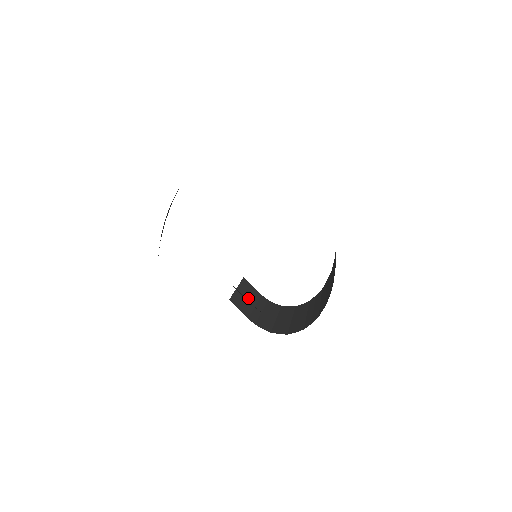
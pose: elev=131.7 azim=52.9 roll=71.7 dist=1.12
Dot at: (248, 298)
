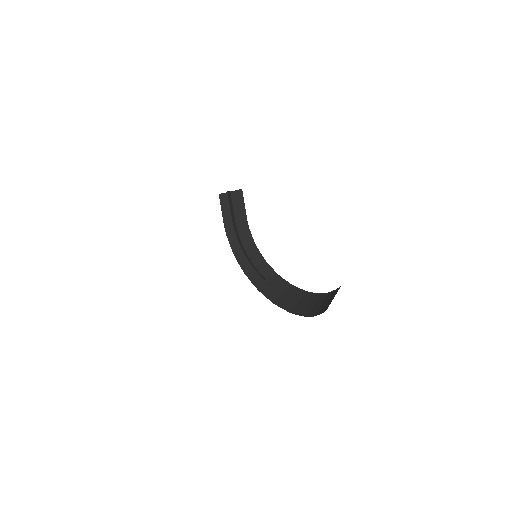
Dot at: (235, 209)
